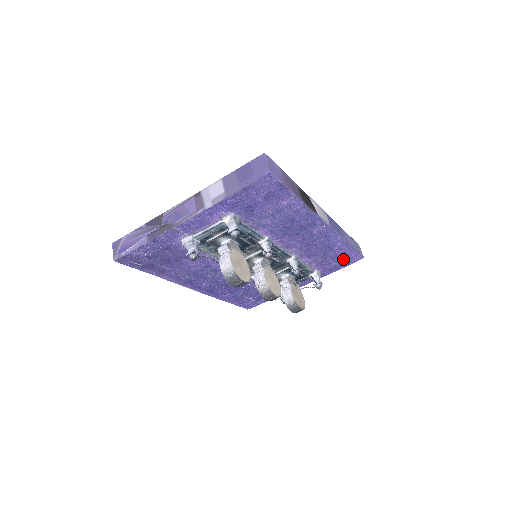
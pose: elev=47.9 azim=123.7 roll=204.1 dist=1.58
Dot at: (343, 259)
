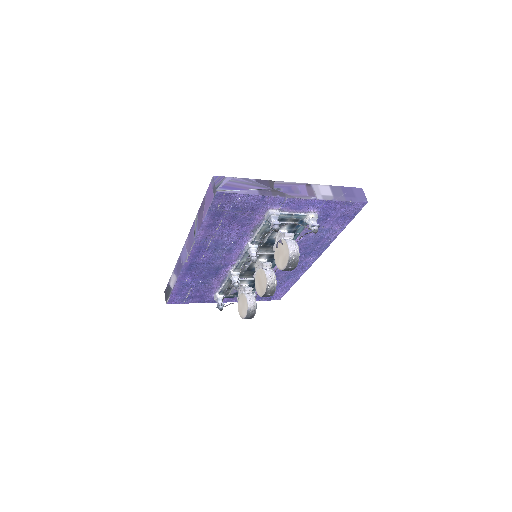
Dot at: (275, 293)
